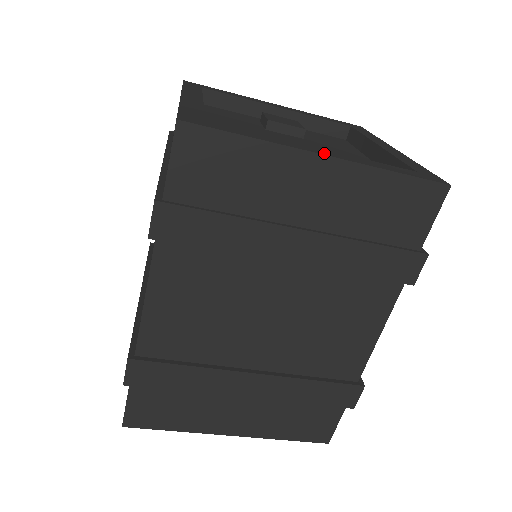
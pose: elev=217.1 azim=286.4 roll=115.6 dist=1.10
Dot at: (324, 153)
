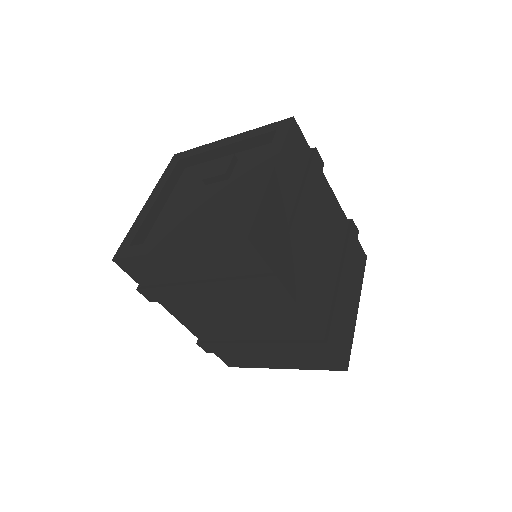
Dot at: (174, 247)
